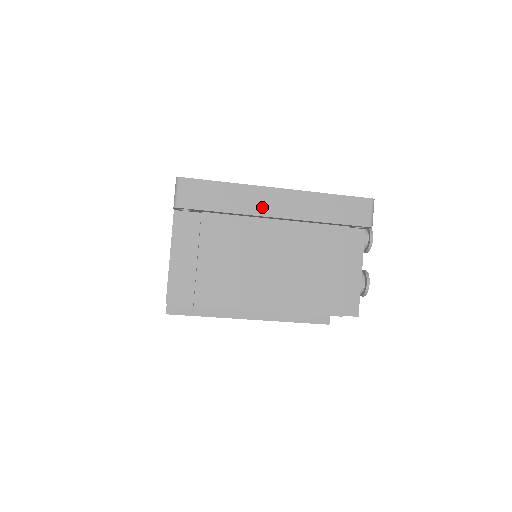
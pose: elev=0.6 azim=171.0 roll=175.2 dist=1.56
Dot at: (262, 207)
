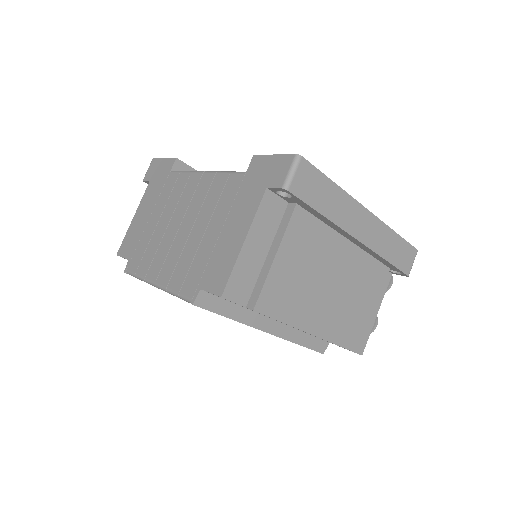
Dot at: (351, 224)
